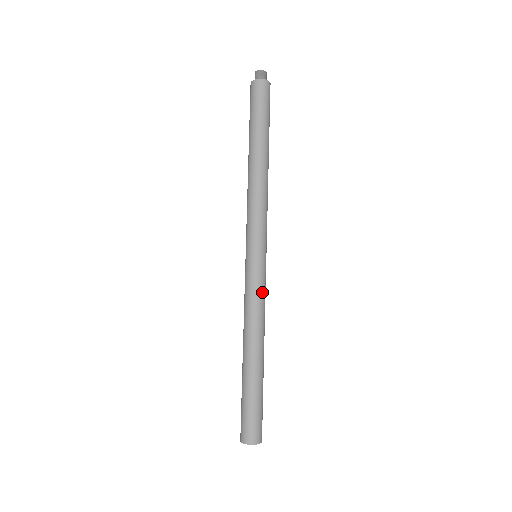
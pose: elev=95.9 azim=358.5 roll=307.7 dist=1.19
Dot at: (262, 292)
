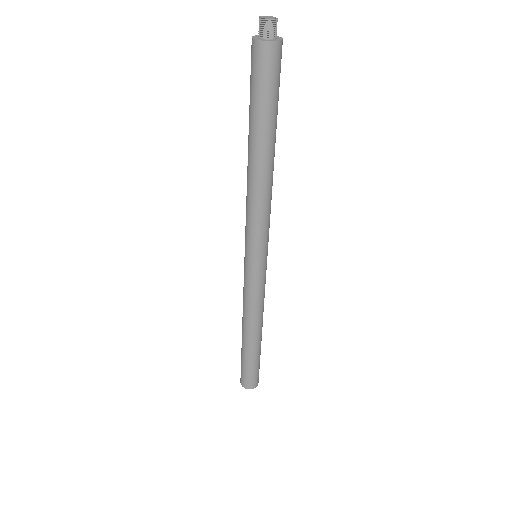
Dot at: occluded
